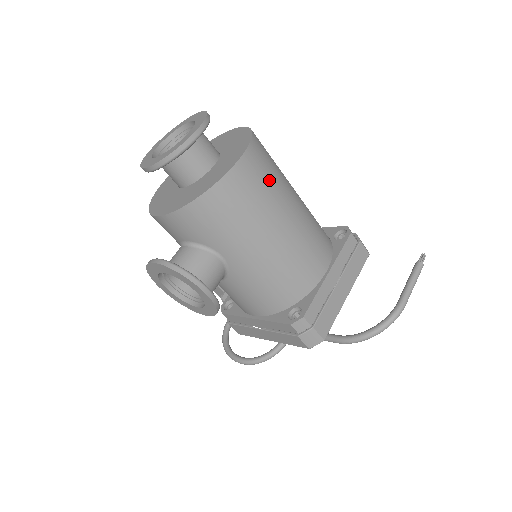
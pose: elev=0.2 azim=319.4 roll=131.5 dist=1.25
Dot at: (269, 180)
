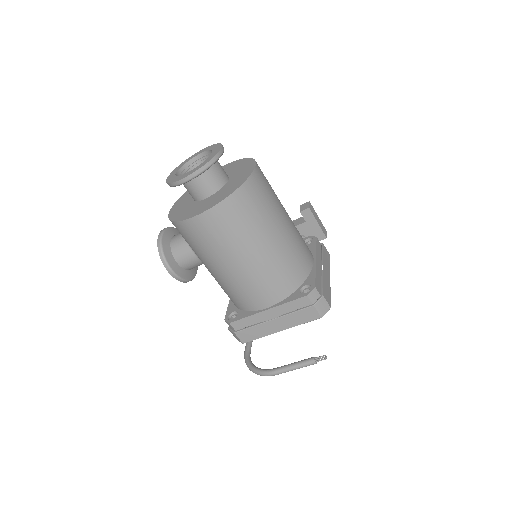
Dot at: (227, 234)
